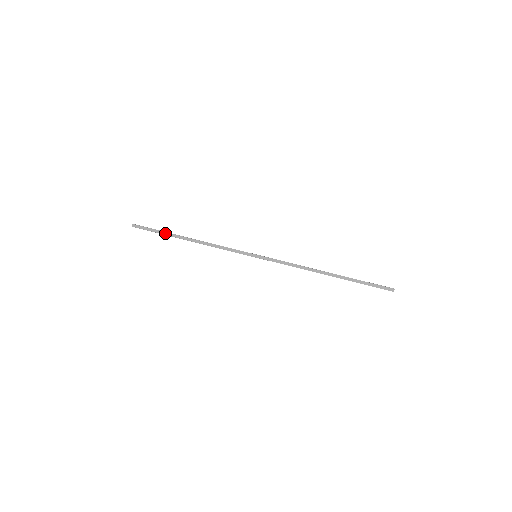
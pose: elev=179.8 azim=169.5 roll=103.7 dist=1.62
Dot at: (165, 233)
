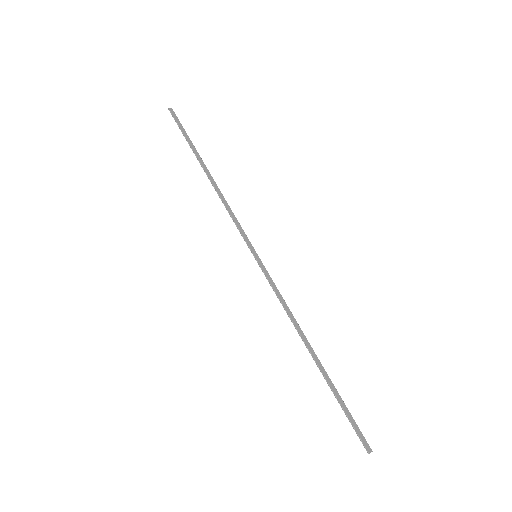
Dot at: (192, 145)
